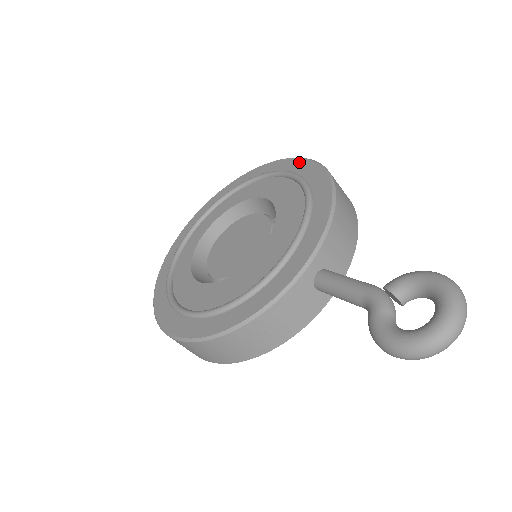
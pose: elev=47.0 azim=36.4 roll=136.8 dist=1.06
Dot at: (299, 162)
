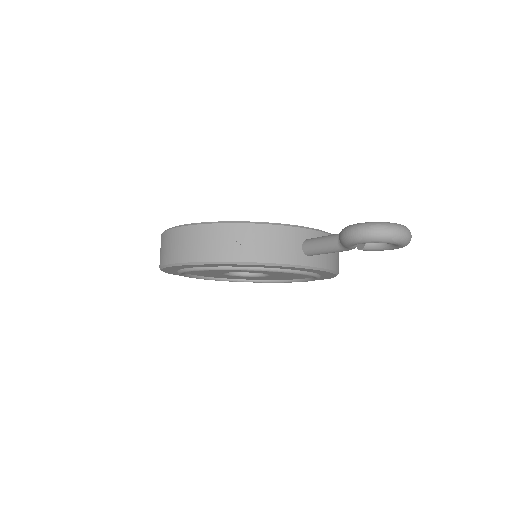
Dot at: occluded
